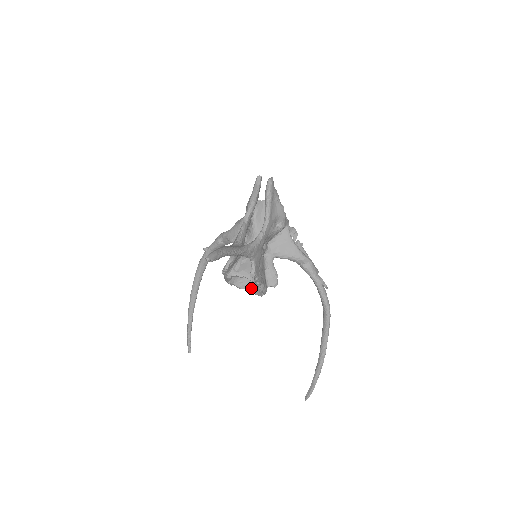
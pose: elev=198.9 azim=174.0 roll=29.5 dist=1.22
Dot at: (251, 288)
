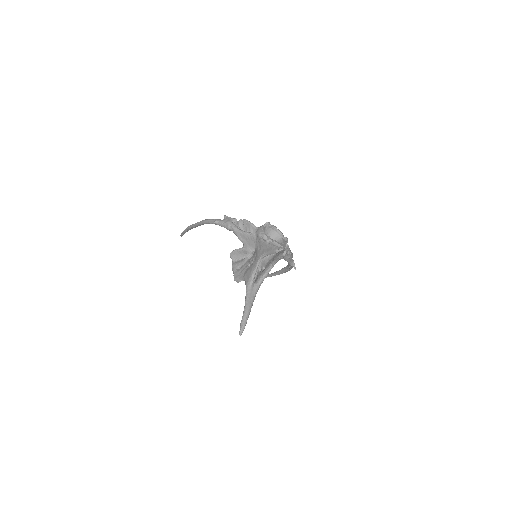
Dot at: occluded
